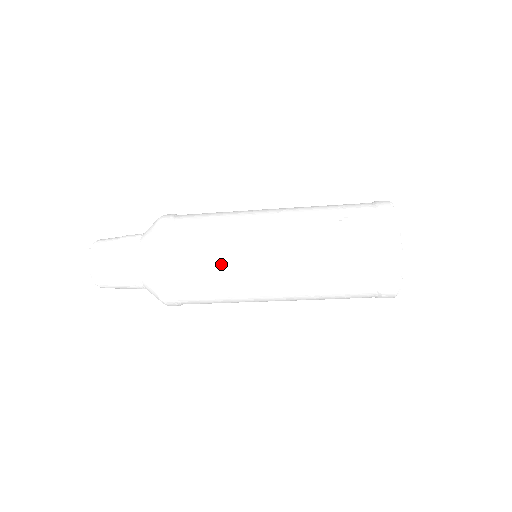
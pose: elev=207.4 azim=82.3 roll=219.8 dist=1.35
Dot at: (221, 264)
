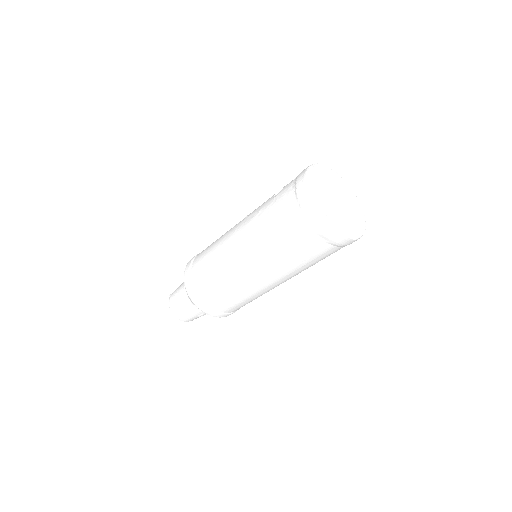
Dot at: (215, 263)
